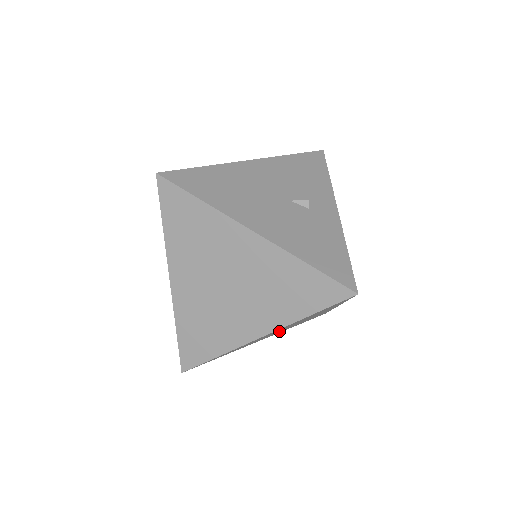
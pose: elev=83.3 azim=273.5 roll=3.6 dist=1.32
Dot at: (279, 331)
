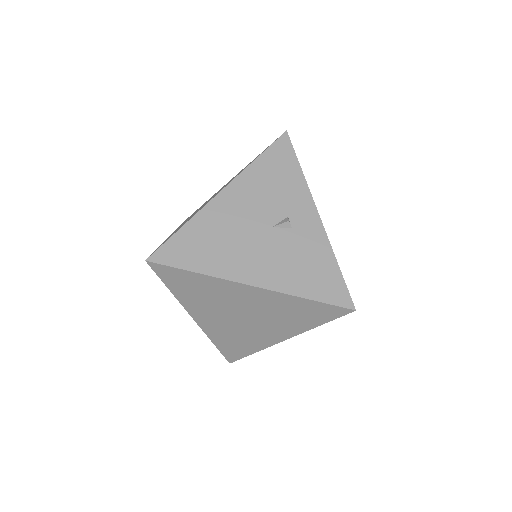
Dot at: occluded
